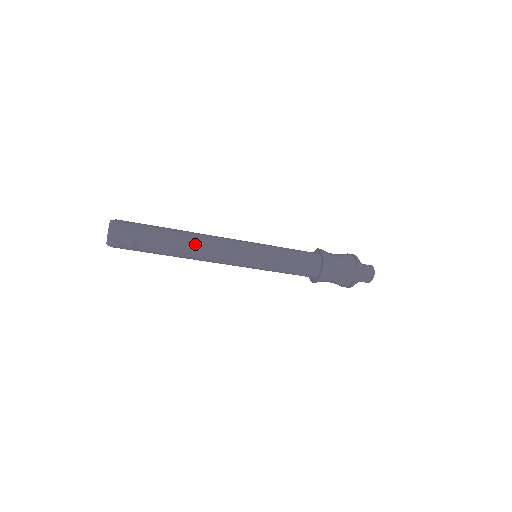
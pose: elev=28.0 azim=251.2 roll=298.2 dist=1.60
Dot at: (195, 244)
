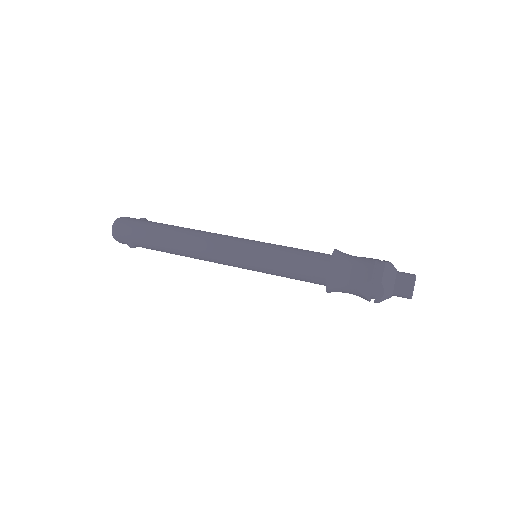
Dot at: (183, 248)
